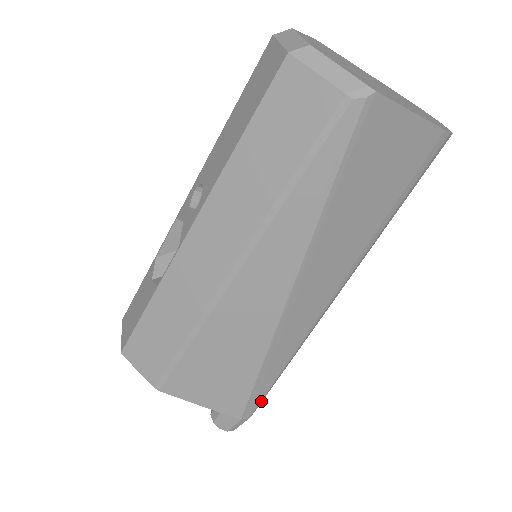
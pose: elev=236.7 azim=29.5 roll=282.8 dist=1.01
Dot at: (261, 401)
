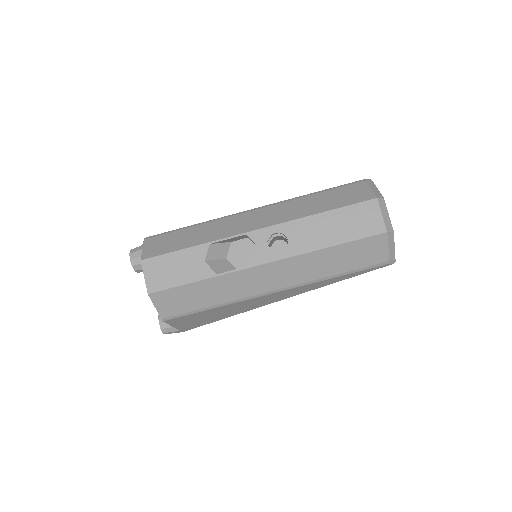
Dot at: occluded
